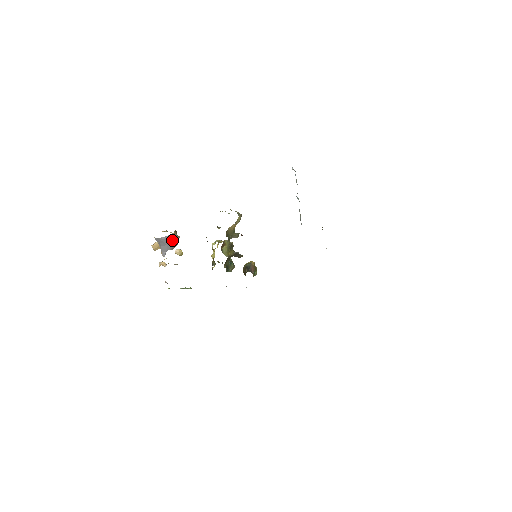
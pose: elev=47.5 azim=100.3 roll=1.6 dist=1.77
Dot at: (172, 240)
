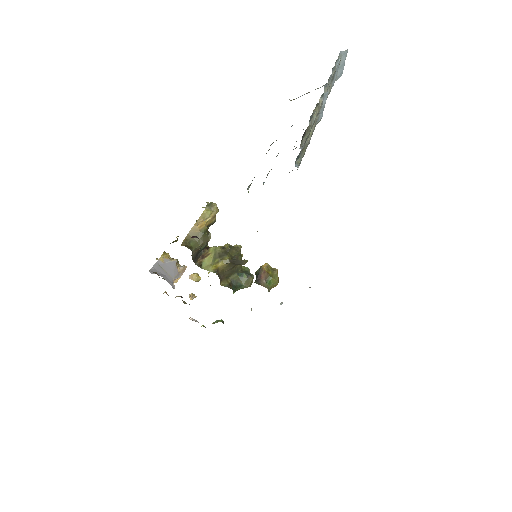
Dot at: (166, 267)
